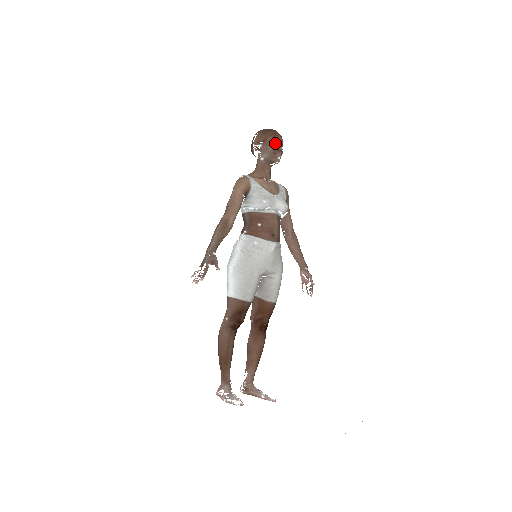
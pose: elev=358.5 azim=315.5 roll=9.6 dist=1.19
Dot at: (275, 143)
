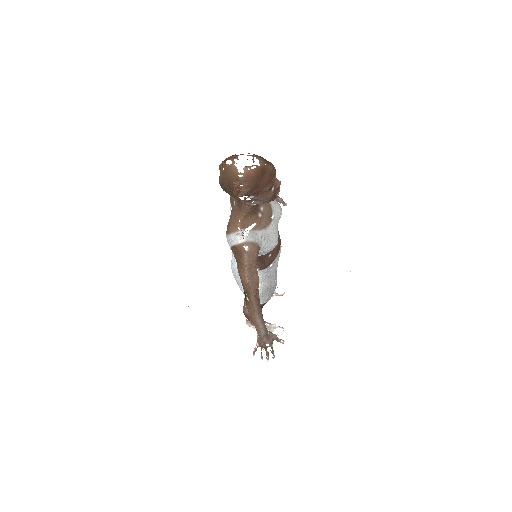
Dot at: (272, 186)
